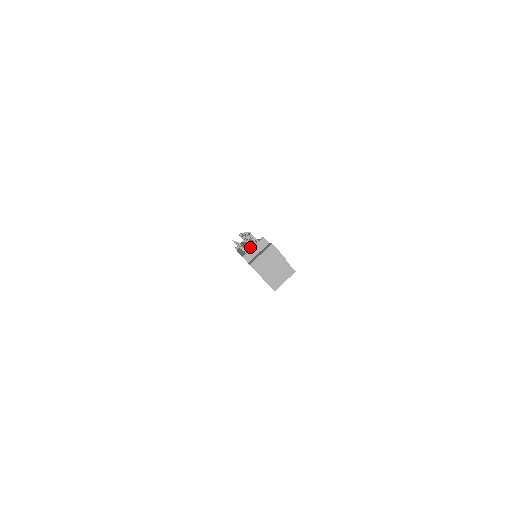
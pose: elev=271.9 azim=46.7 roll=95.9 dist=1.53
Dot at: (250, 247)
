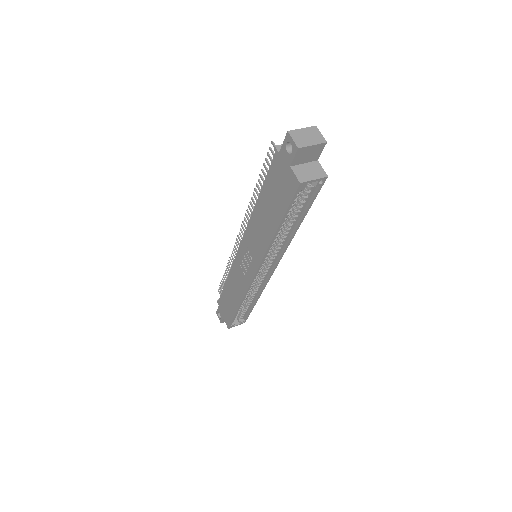
Dot at: occluded
